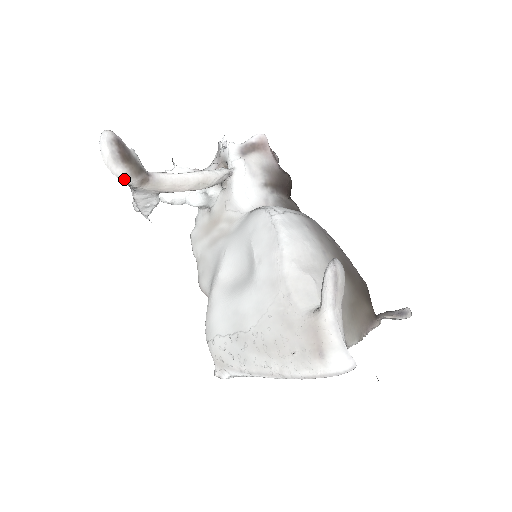
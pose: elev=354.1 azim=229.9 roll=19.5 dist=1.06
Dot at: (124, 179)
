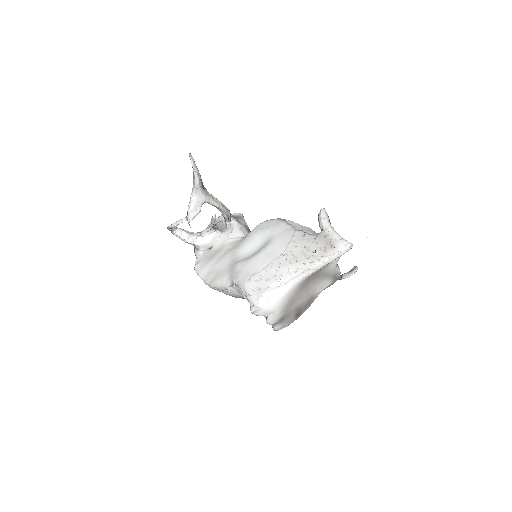
Dot at: (198, 176)
